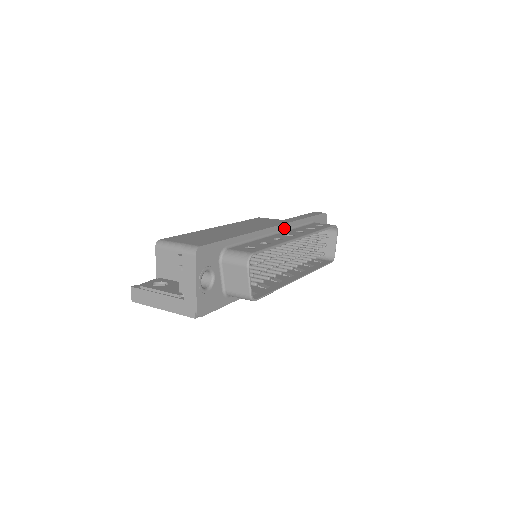
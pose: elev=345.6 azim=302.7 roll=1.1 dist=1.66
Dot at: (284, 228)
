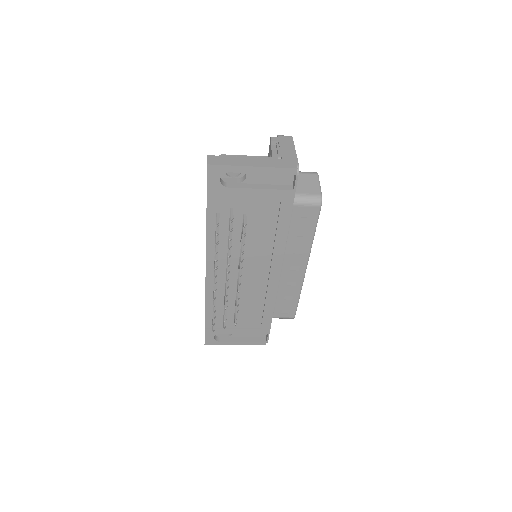
Dot at: occluded
